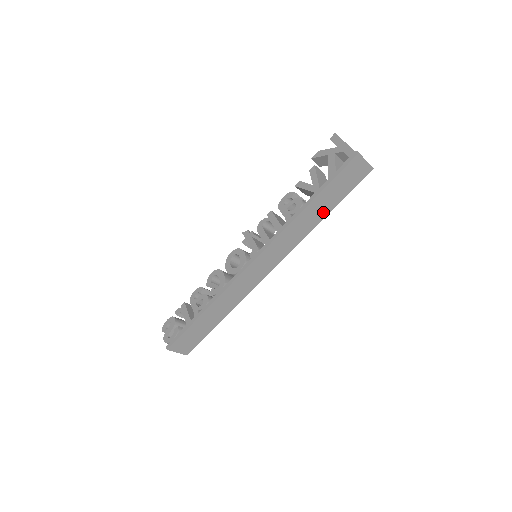
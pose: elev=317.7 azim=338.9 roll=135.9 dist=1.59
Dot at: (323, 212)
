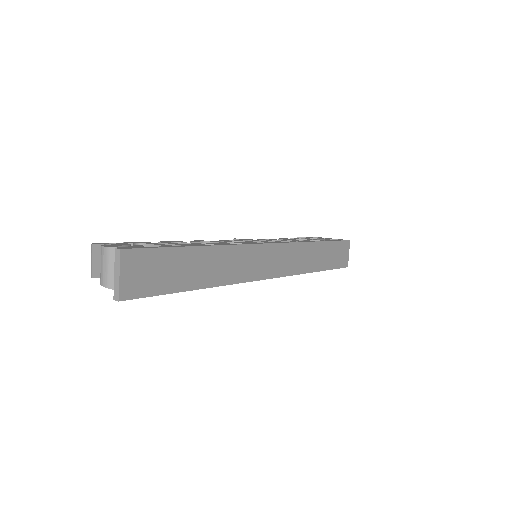
Dot at: (319, 264)
